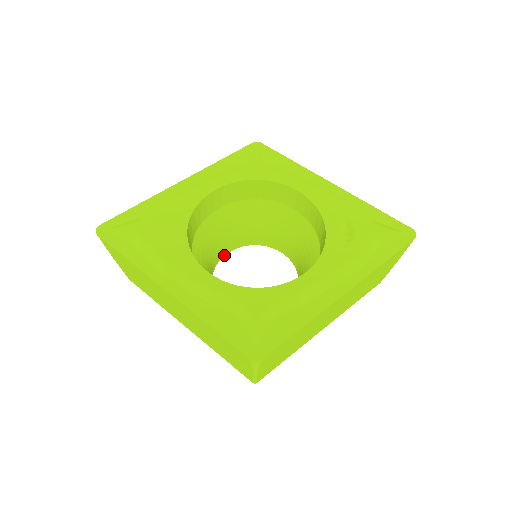
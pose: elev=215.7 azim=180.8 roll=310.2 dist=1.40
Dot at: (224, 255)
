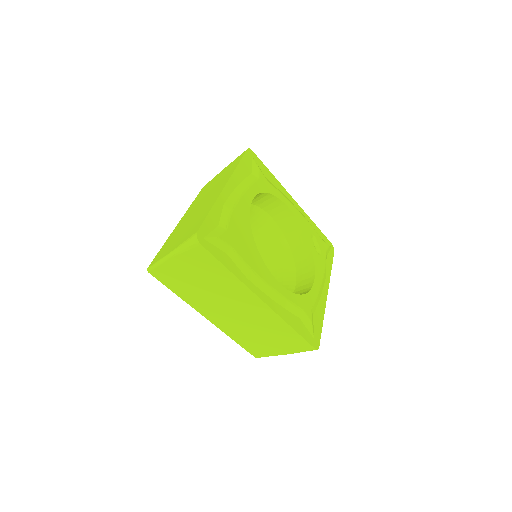
Dot at: occluded
